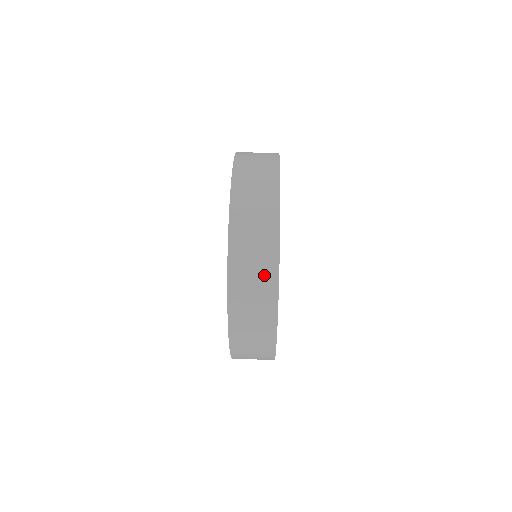
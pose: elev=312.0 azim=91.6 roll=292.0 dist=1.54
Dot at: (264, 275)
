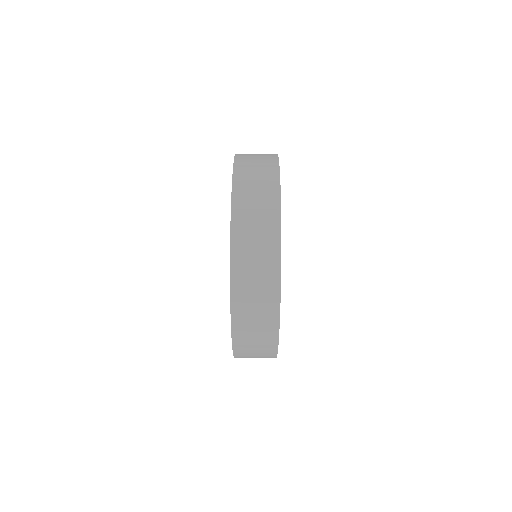
Dot at: occluded
